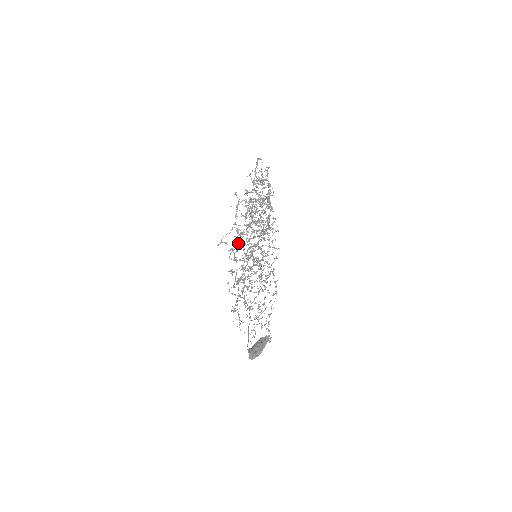
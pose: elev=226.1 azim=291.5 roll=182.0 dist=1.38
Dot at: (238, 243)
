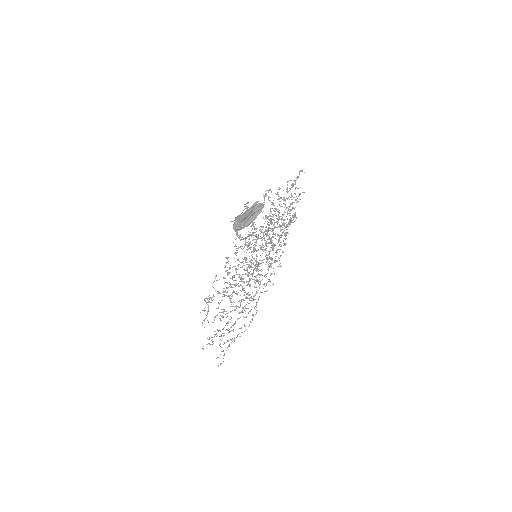
Dot at: occluded
